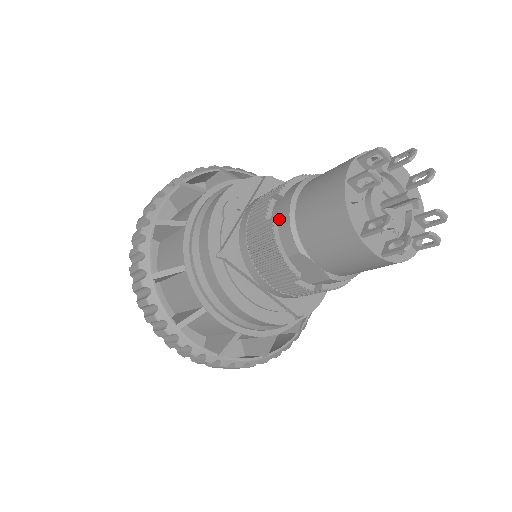
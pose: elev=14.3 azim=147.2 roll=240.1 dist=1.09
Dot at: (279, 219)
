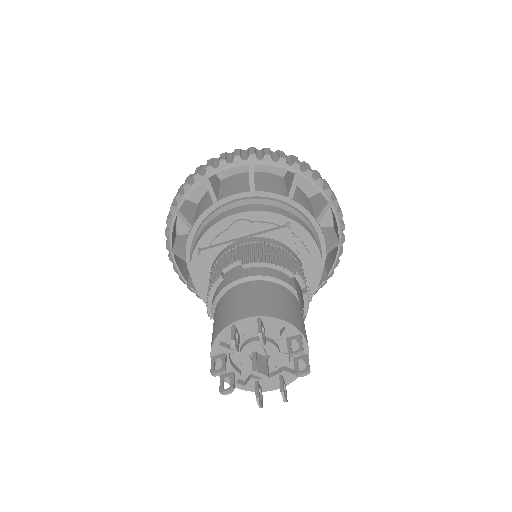
Dot at: (224, 280)
